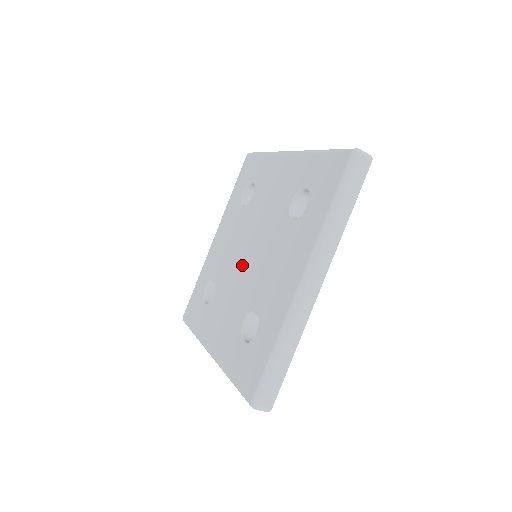
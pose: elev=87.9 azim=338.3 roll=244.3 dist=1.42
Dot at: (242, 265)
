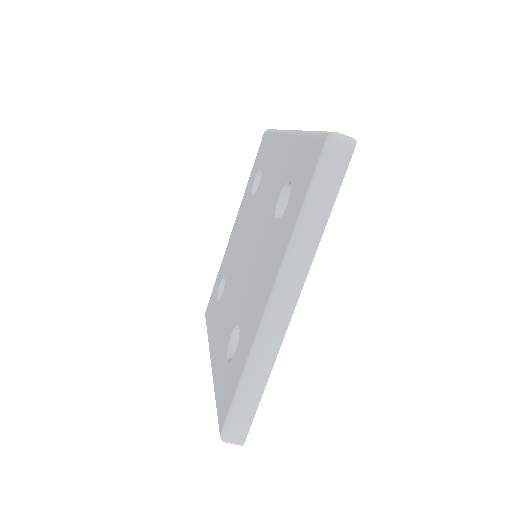
Dot at: (241, 266)
